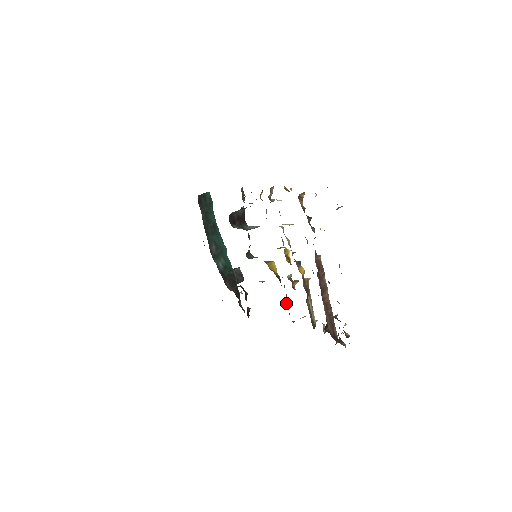
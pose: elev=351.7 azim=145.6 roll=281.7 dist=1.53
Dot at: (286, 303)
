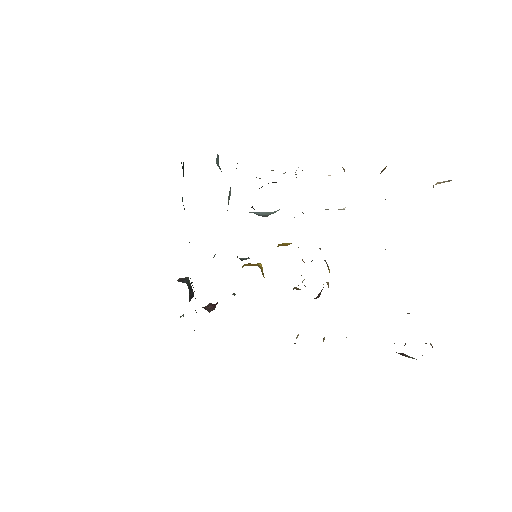
Dot at: occluded
